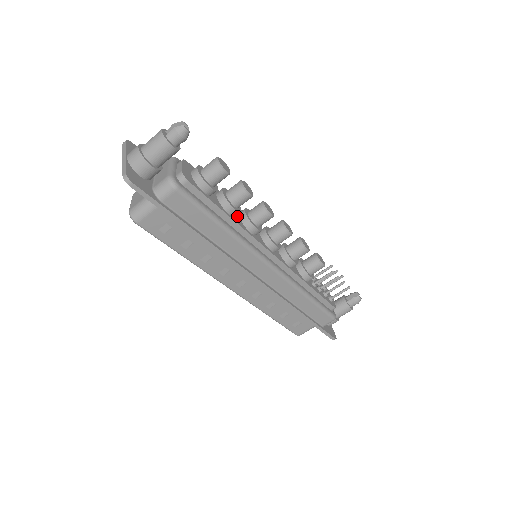
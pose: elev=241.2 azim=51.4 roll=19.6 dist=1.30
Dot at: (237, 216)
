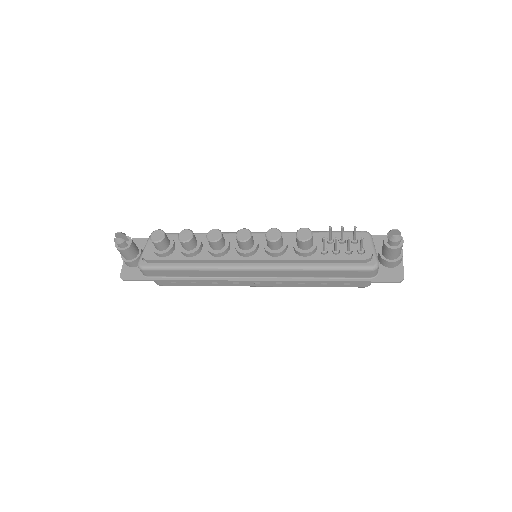
Dot at: (204, 249)
